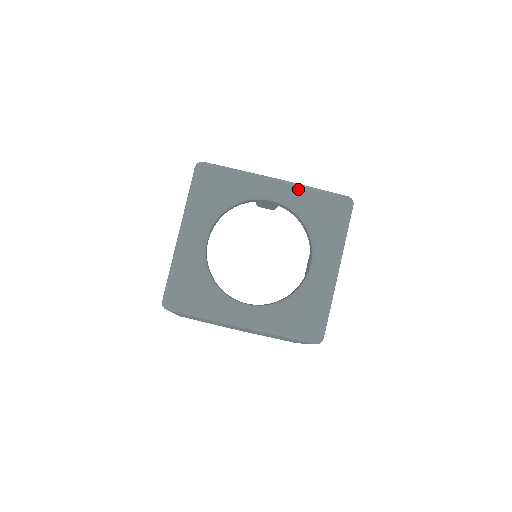
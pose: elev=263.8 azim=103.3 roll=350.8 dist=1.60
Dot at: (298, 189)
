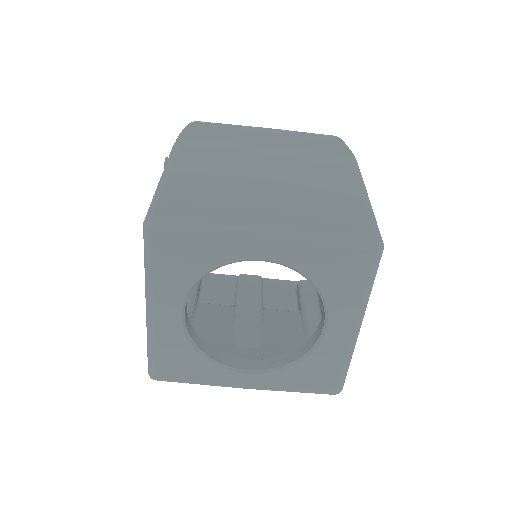
Dot at: (300, 244)
